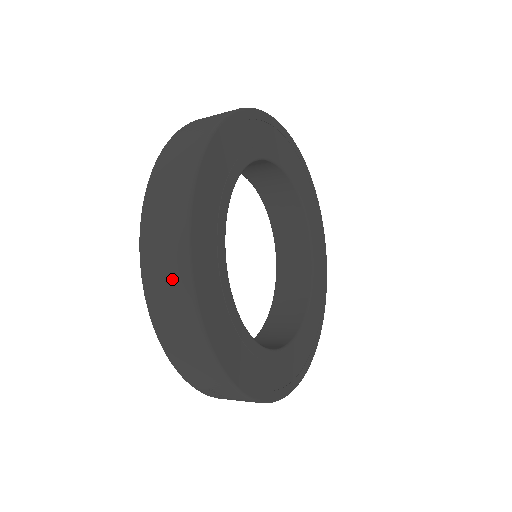
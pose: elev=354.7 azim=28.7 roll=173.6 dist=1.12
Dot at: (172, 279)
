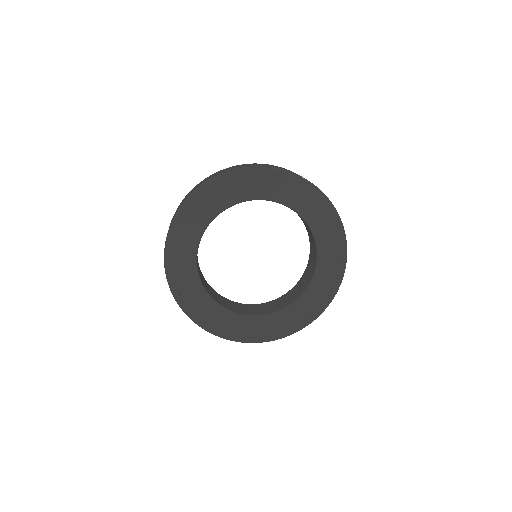
Dot at: occluded
